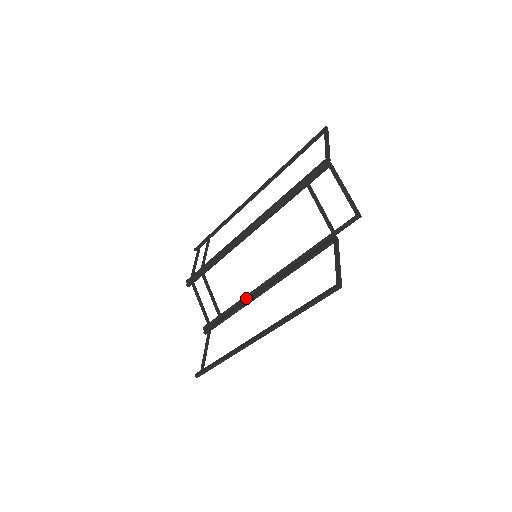
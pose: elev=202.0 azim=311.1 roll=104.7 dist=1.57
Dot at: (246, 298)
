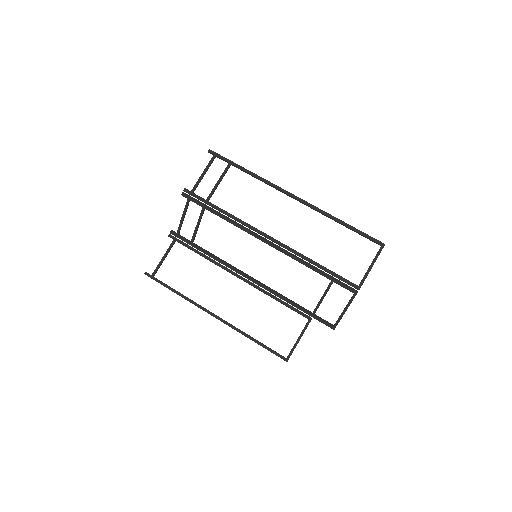
Dot at: (223, 264)
